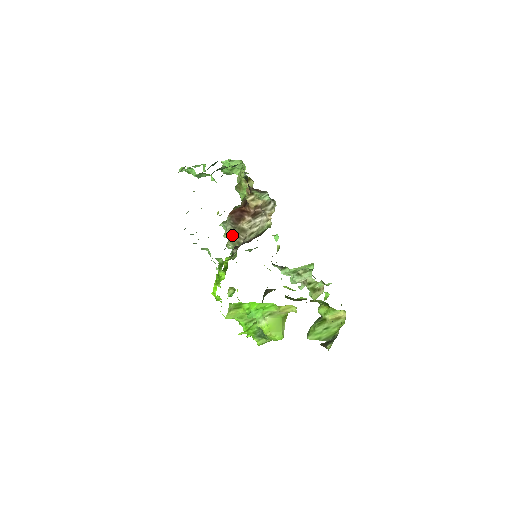
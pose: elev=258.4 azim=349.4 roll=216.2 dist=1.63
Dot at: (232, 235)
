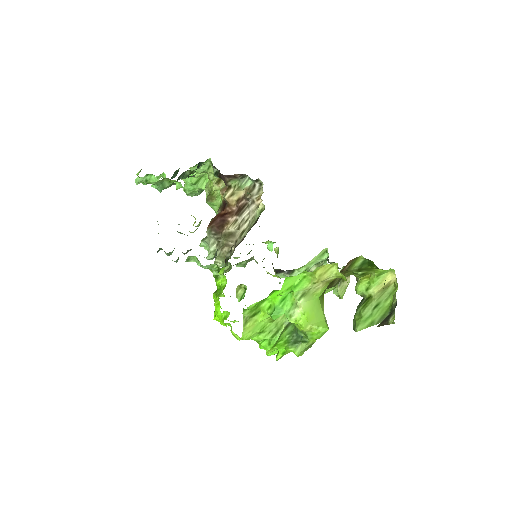
Dot at: (218, 249)
